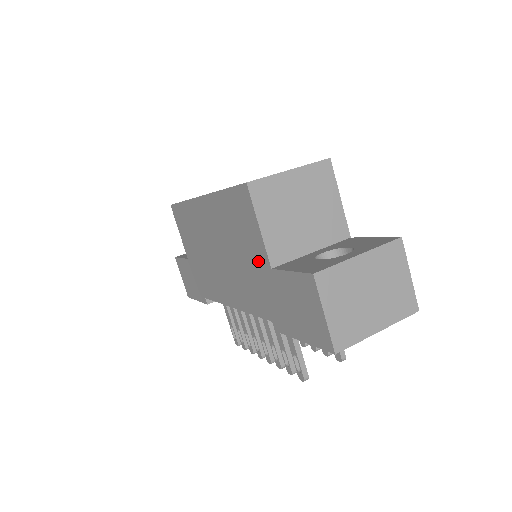
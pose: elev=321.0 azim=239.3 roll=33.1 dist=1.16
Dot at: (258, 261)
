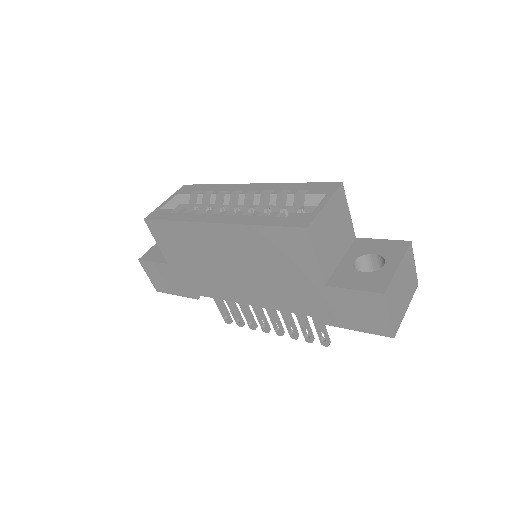
Dot at: (306, 279)
